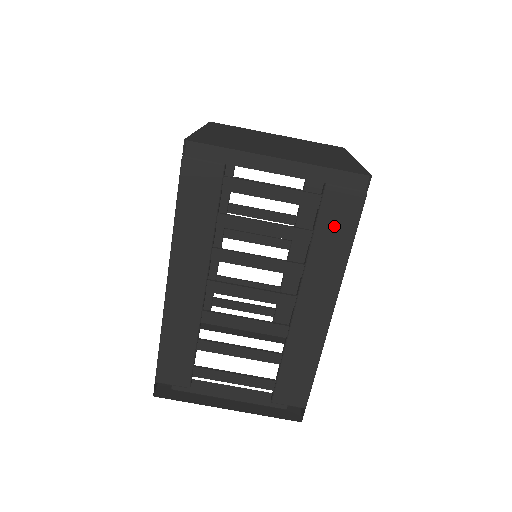
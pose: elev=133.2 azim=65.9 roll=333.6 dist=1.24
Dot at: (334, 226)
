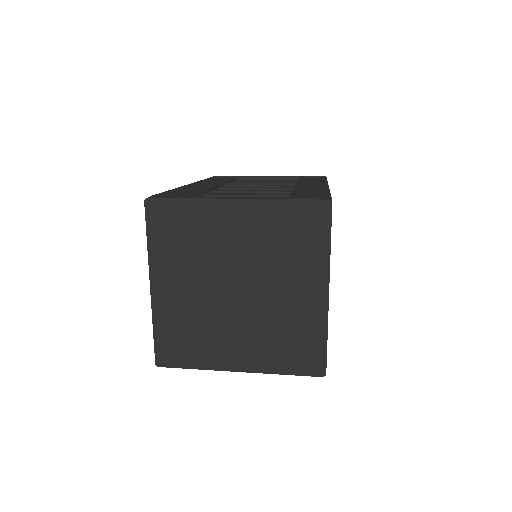
Dot at: occluded
